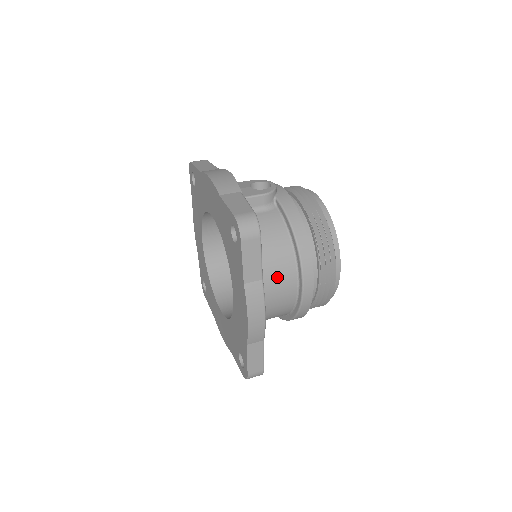
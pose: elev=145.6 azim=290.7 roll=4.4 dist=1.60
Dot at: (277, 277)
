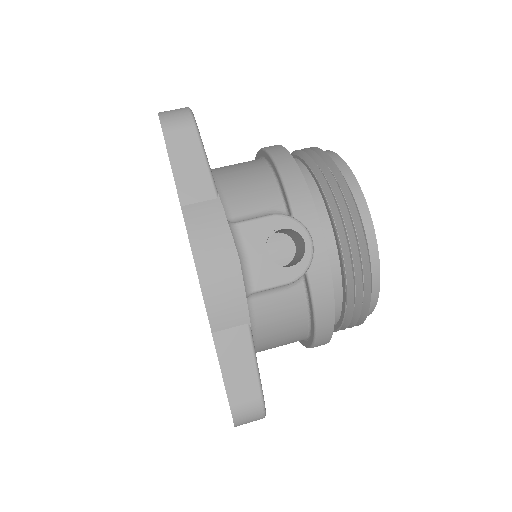
Dot at: occluded
